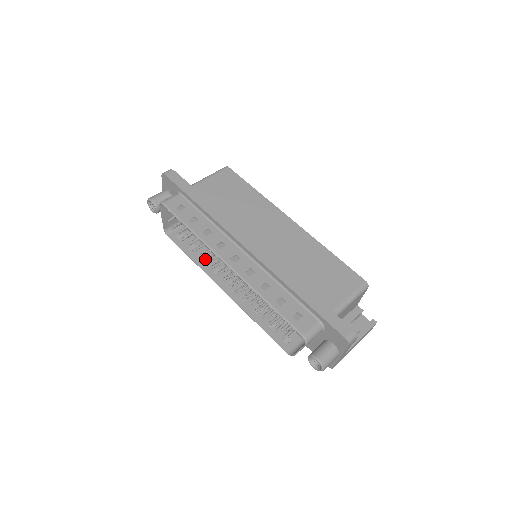
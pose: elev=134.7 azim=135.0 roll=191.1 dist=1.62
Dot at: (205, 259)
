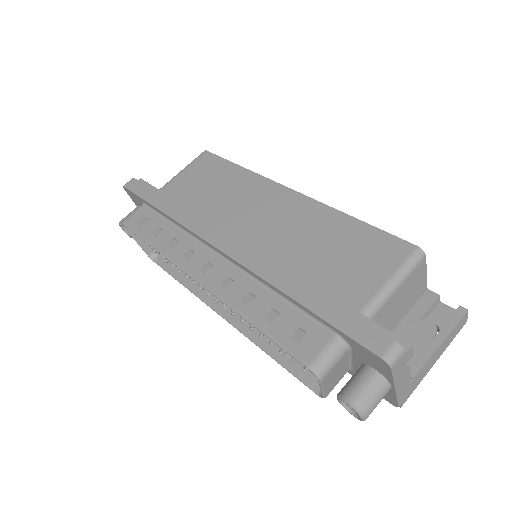
Dot at: occluded
